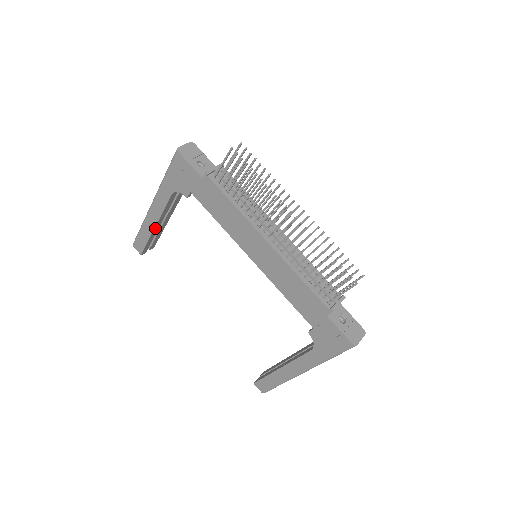
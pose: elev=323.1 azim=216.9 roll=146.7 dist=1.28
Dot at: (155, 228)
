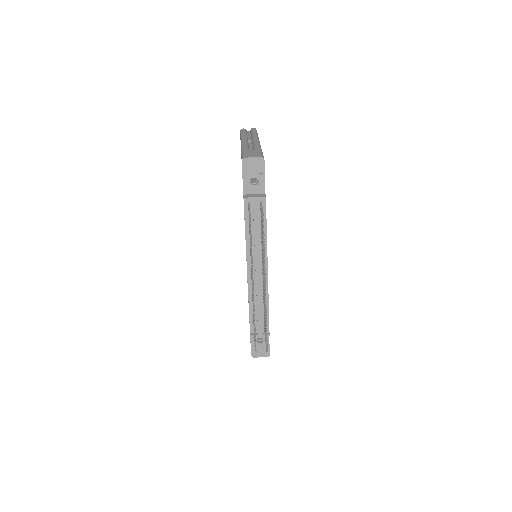
Dot at: occluded
